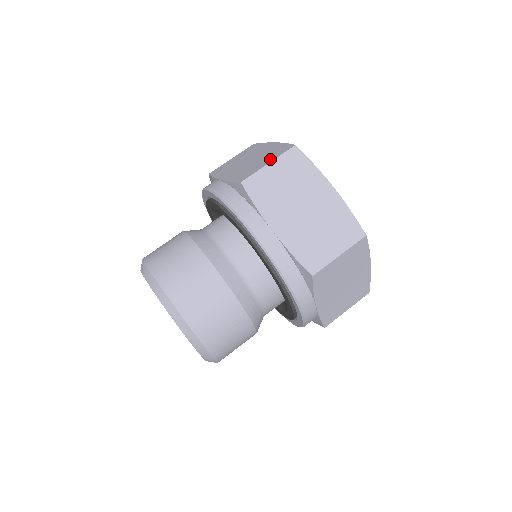
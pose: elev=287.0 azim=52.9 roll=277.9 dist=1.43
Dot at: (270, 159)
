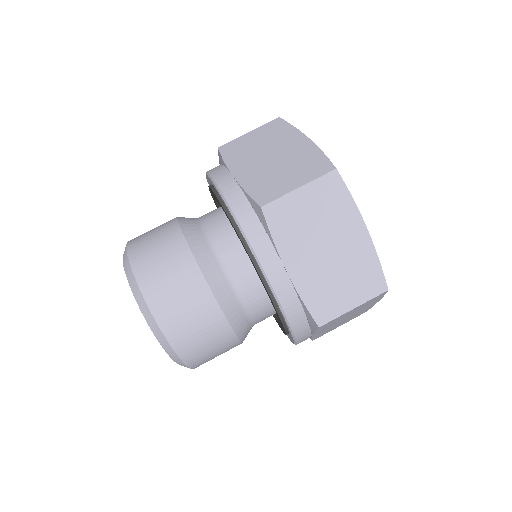
Dot at: (301, 179)
